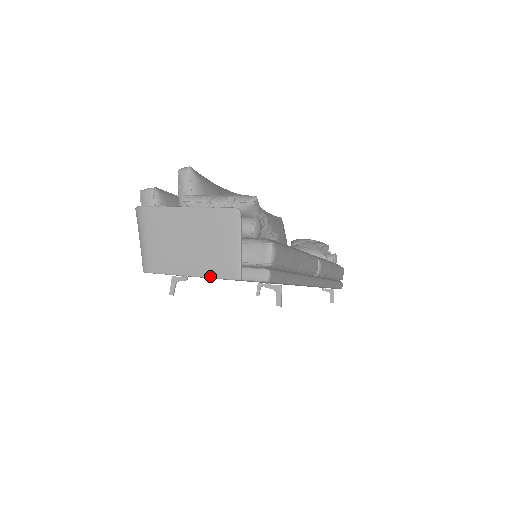
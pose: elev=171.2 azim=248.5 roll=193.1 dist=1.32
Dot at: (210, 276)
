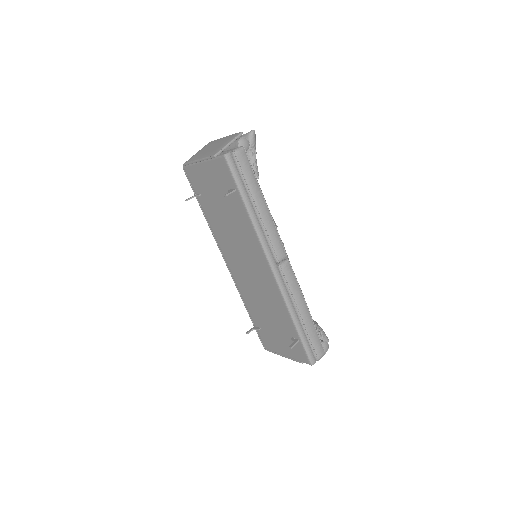
Dot at: (205, 157)
